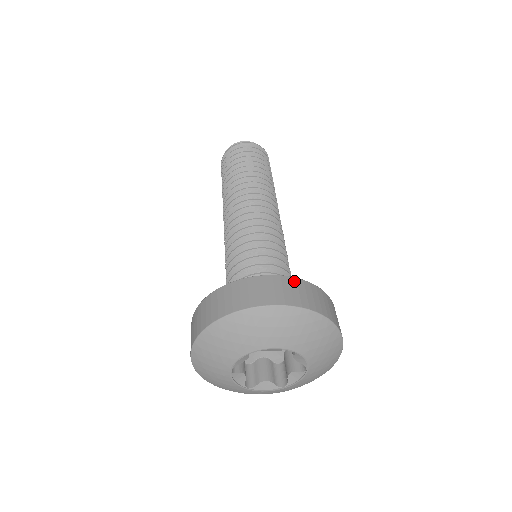
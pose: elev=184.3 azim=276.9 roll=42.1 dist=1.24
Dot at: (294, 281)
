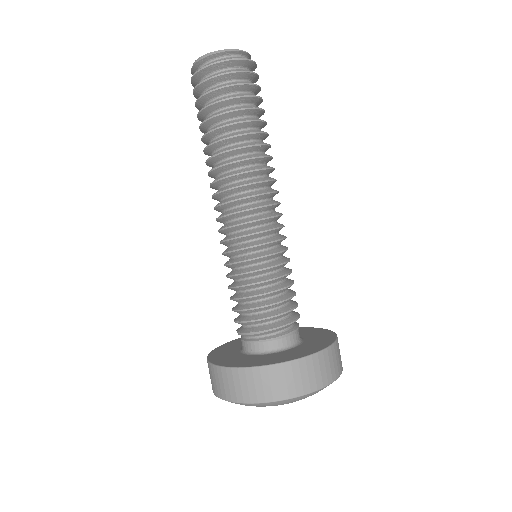
Dot at: (310, 361)
